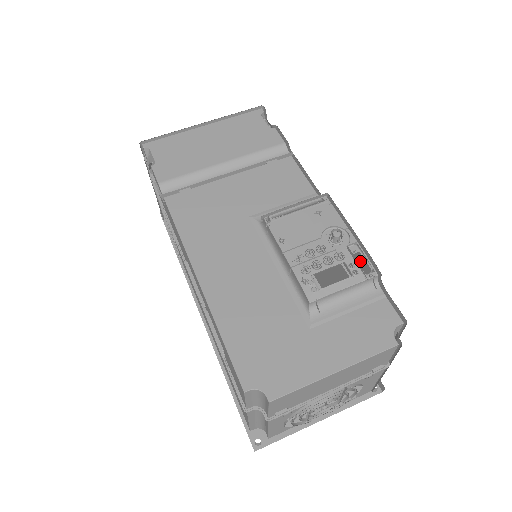
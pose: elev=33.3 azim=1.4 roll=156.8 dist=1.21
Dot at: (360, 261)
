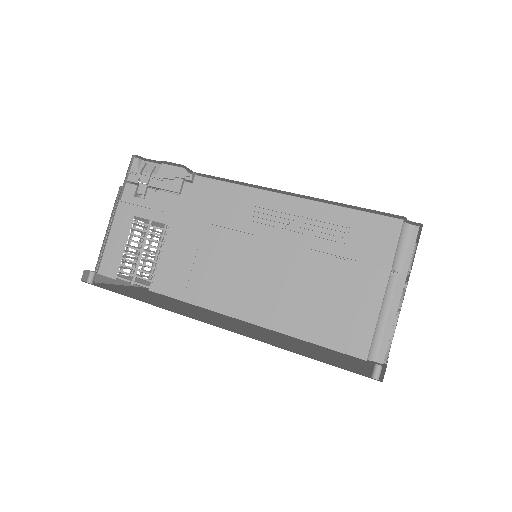
Dot at: occluded
